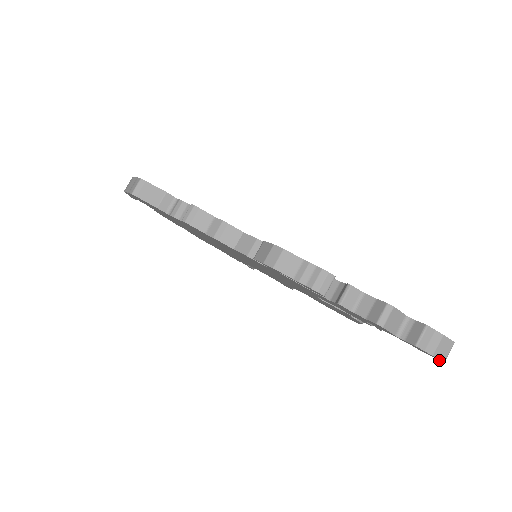
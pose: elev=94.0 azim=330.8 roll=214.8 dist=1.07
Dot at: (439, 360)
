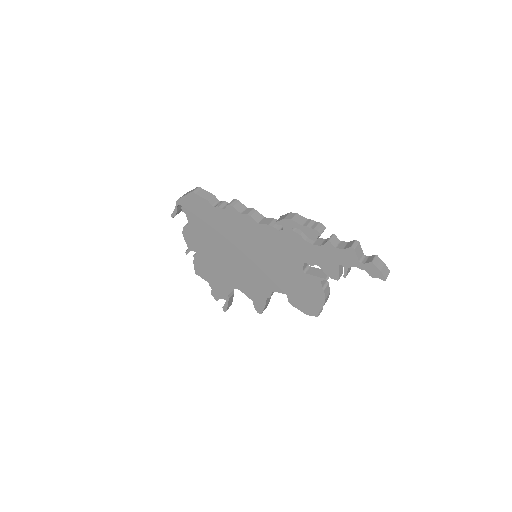
Dot at: (383, 279)
